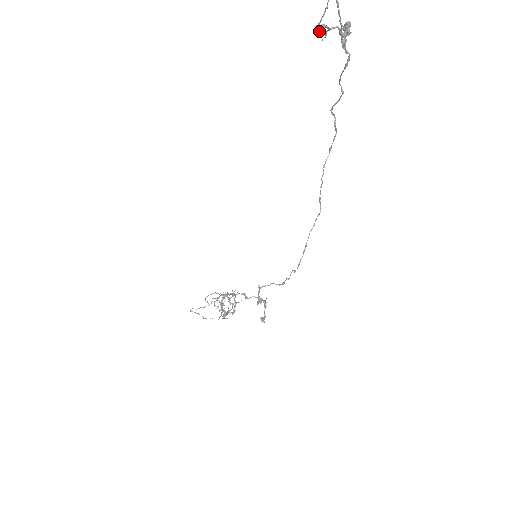
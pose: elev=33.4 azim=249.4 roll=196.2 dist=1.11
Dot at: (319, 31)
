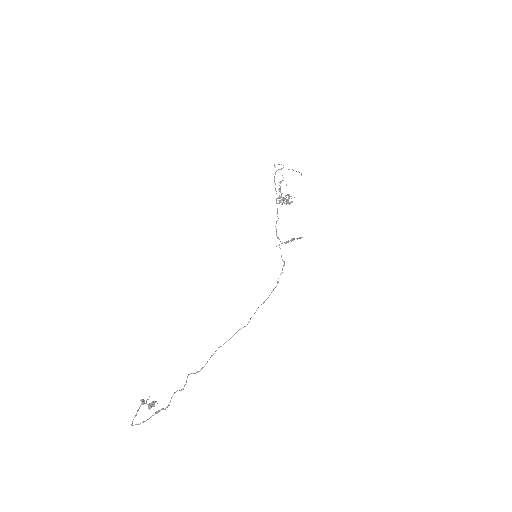
Dot at: (144, 401)
